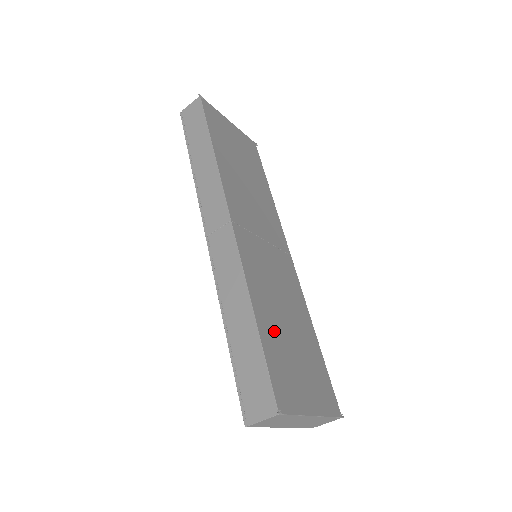
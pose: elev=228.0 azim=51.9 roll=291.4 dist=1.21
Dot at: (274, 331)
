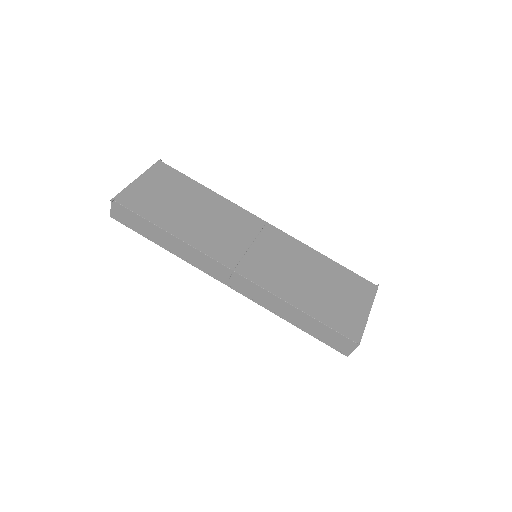
Dot at: (315, 301)
